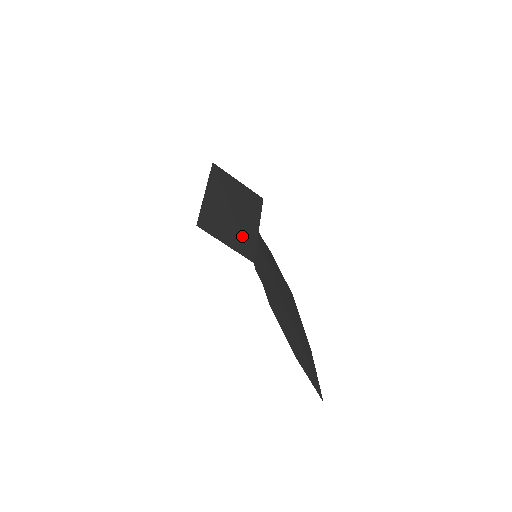
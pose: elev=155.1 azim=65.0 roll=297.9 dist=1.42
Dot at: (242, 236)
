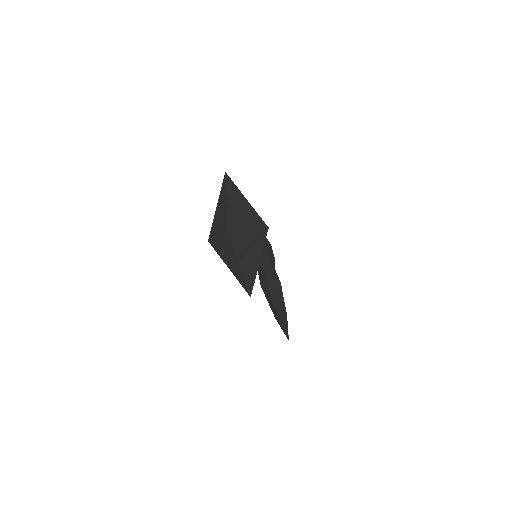
Dot at: (244, 279)
